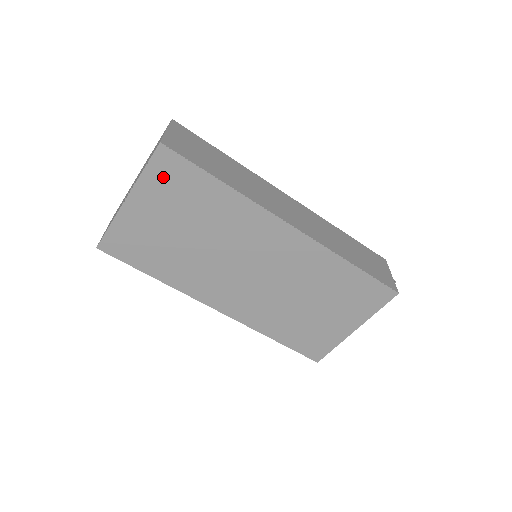
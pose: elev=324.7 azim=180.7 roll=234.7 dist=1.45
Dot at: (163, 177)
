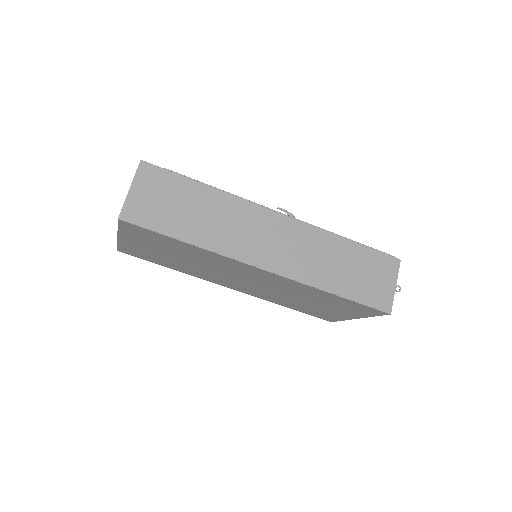
Dot at: (136, 233)
